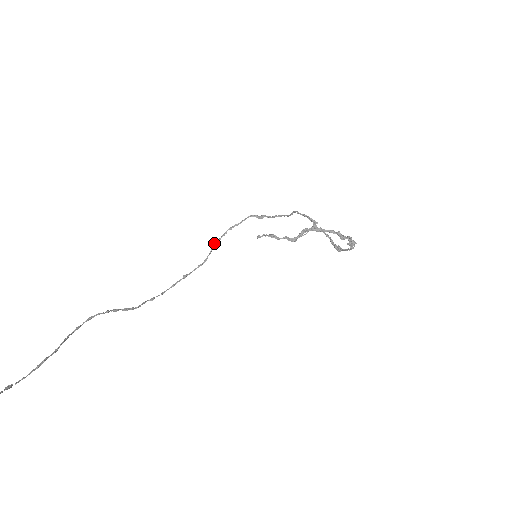
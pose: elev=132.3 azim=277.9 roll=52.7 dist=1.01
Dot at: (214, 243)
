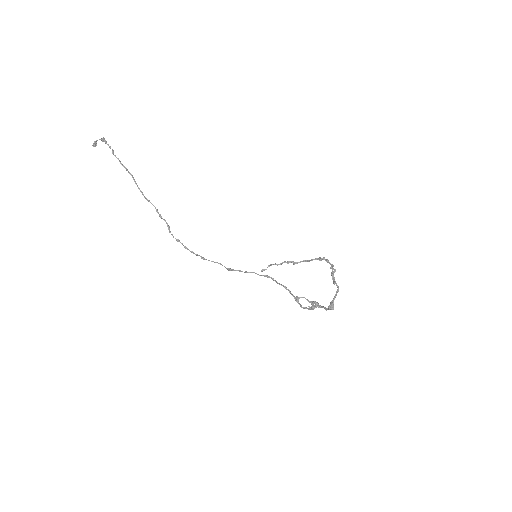
Dot at: (230, 269)
